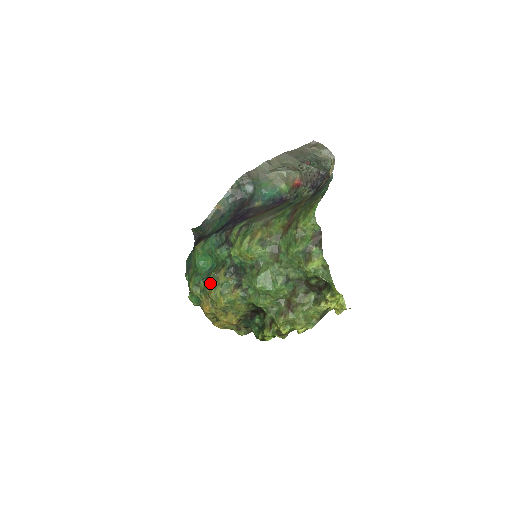
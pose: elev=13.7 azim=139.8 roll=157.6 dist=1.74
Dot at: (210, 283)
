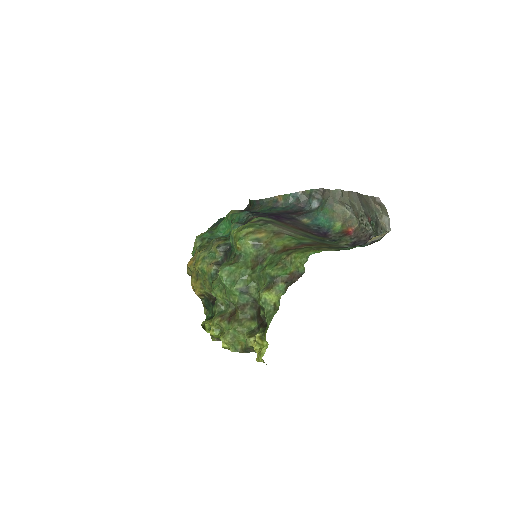
Dot at: (208, 245)
